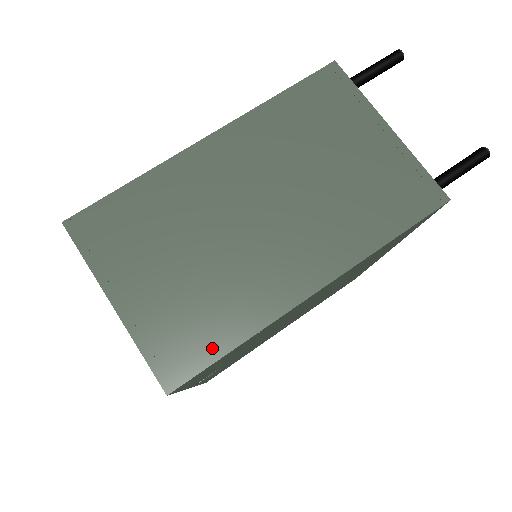
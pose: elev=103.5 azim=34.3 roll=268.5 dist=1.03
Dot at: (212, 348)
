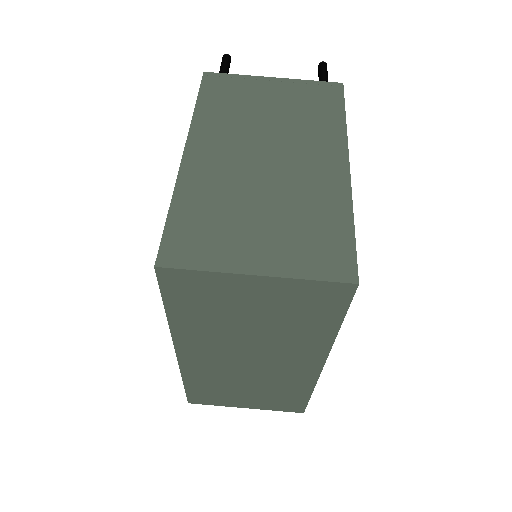
Dot at: (343, 237)
